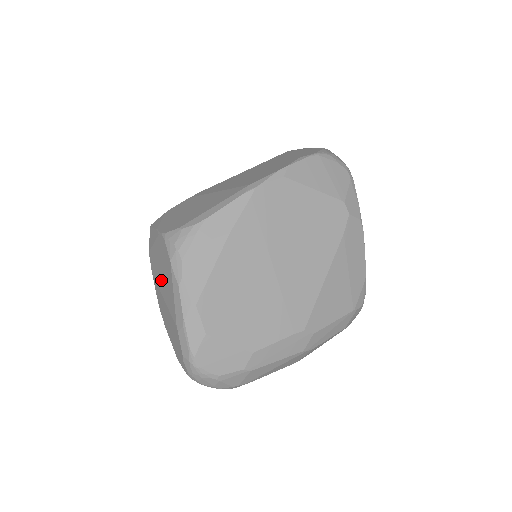
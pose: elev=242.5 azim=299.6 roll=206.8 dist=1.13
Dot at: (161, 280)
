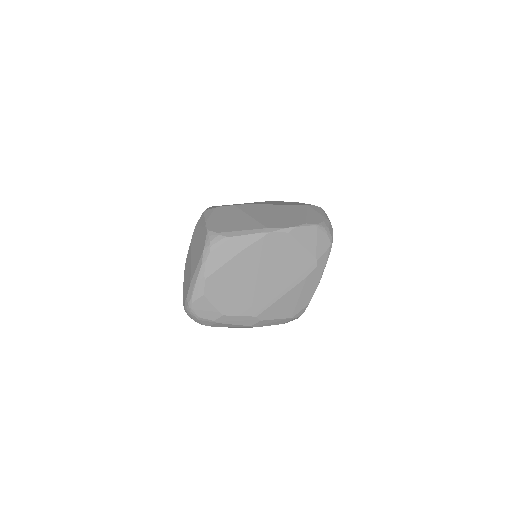
Dot at: (194, 250)
